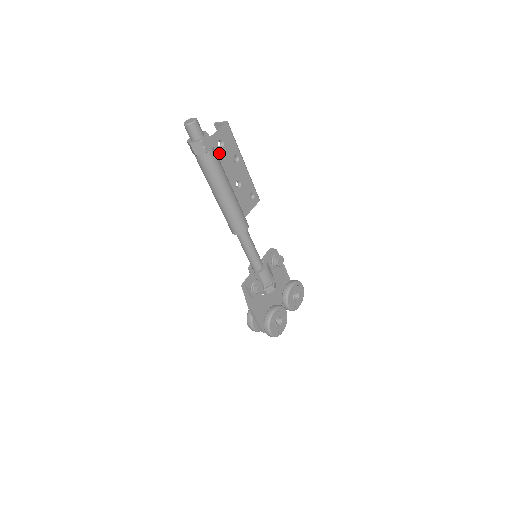
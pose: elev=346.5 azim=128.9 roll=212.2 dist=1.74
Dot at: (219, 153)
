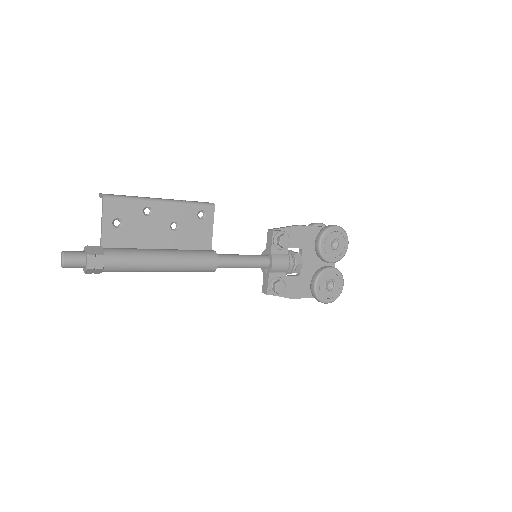
Dot at: (124, 232)
